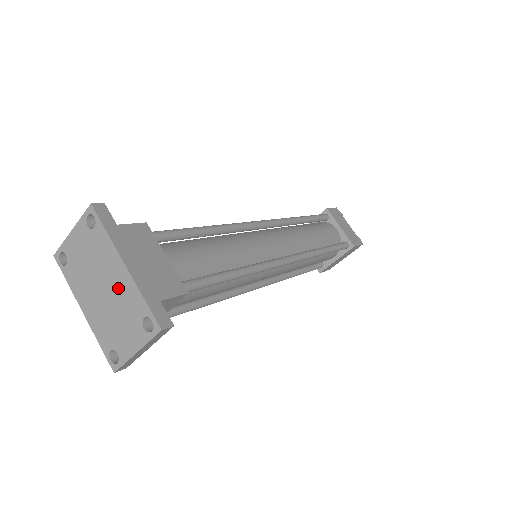
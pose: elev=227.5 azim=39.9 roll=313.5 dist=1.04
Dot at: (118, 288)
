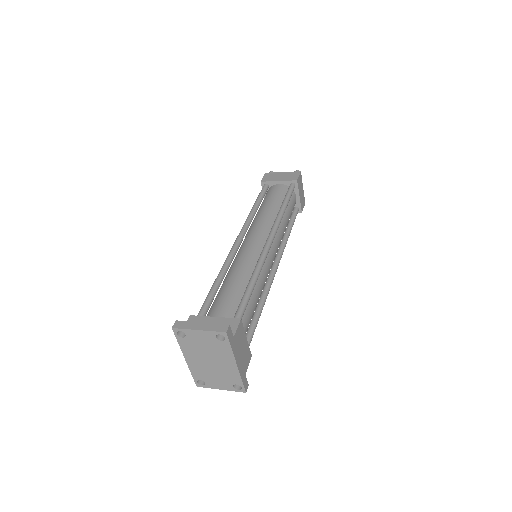
Dot at: (224, 368)
